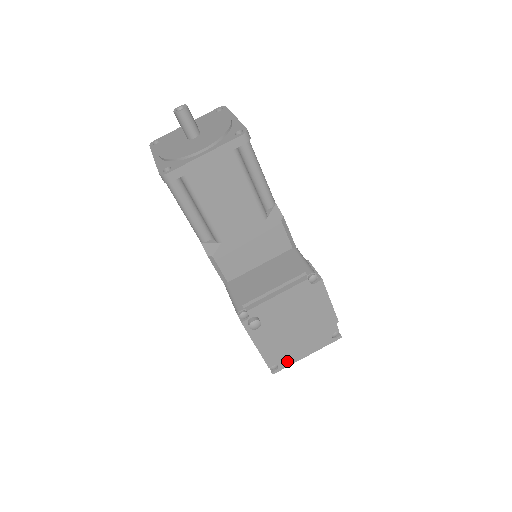
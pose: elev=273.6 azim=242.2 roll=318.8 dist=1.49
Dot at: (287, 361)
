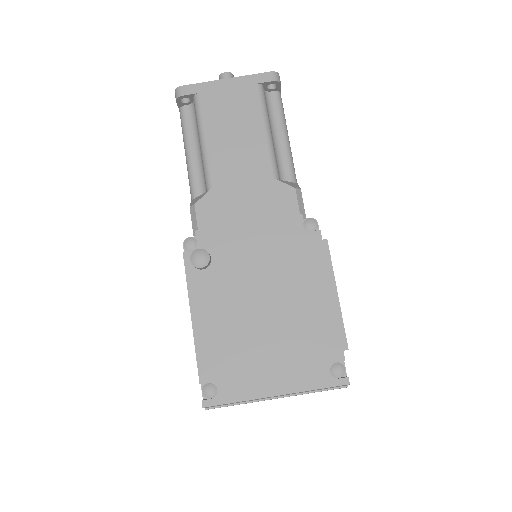
Dot at: (236, 387)
